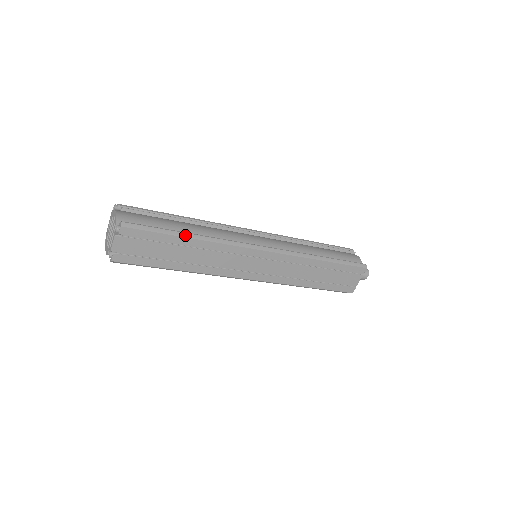
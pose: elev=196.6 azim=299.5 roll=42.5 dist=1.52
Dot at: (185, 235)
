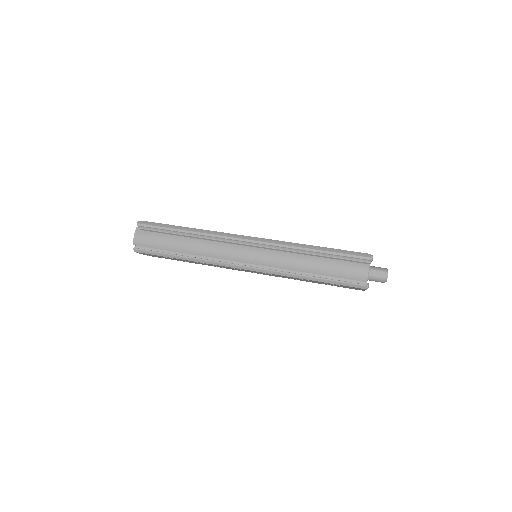
Dot at: (178, 257)
